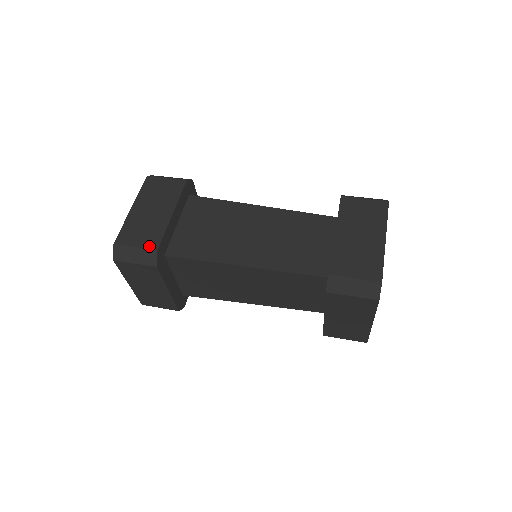
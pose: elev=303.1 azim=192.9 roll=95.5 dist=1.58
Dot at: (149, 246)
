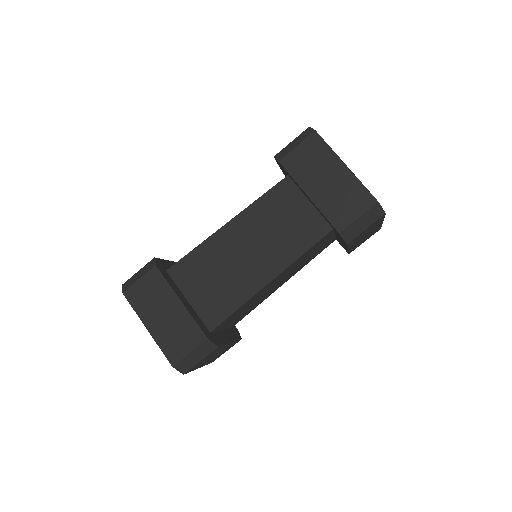
Dot at: (198, 342)
